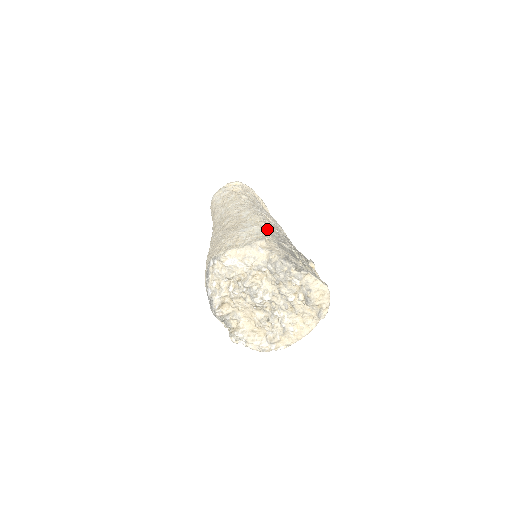
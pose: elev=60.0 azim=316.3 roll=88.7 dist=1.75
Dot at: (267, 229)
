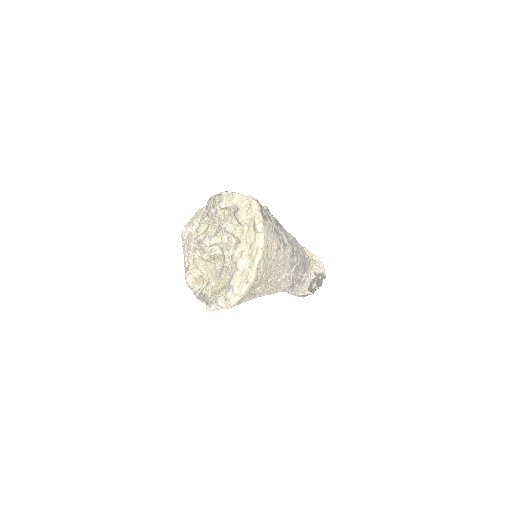
Dot at: occluded
